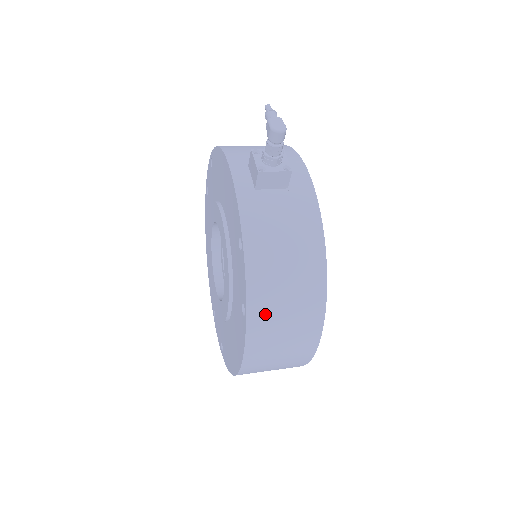
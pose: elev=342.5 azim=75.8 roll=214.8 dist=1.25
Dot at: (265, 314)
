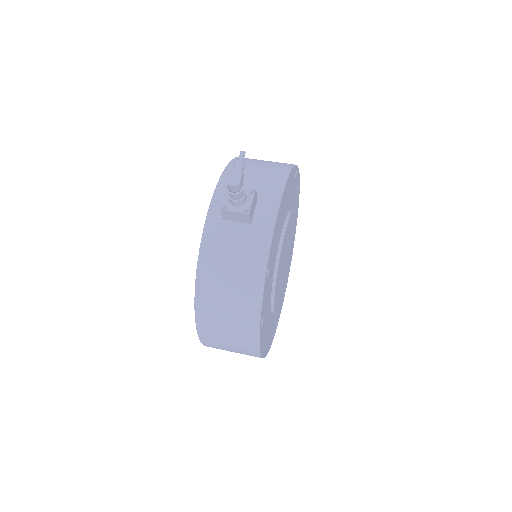
Dot at: (210, 319)
